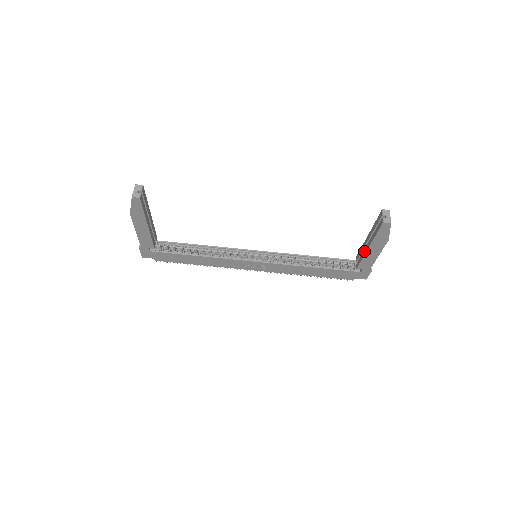
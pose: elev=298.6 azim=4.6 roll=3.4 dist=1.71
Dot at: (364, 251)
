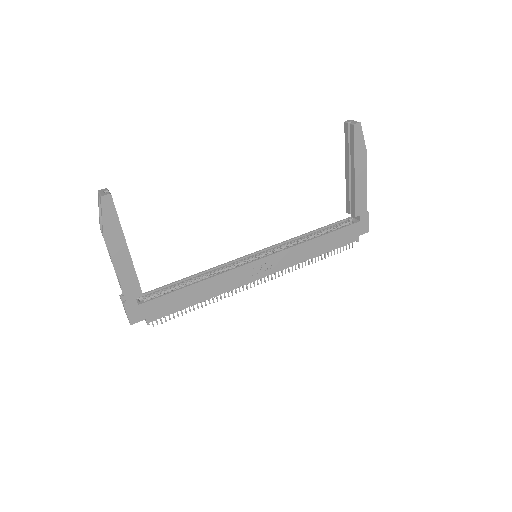
Dot at: (352, 186)
